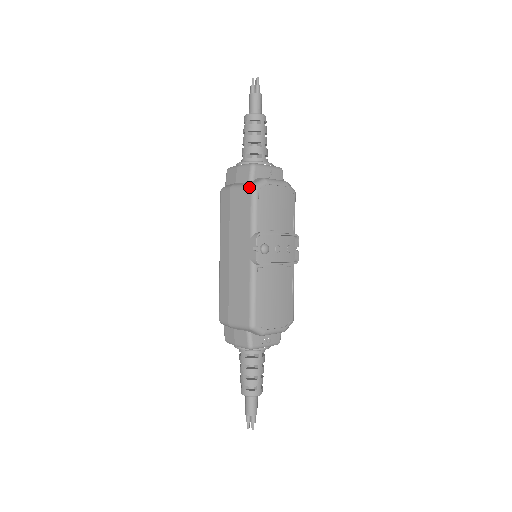
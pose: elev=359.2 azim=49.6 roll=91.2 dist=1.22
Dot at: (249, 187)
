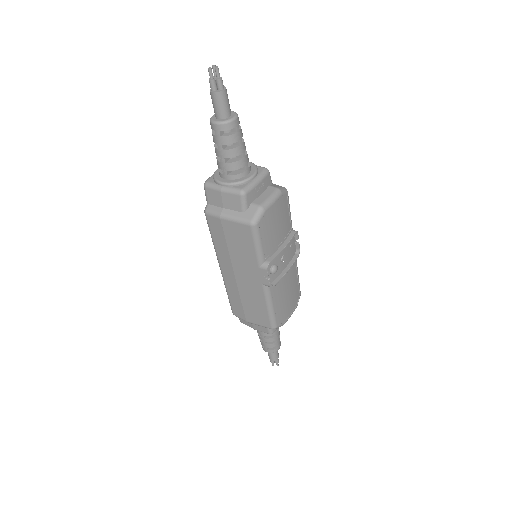
Dot at: (248, 224)
